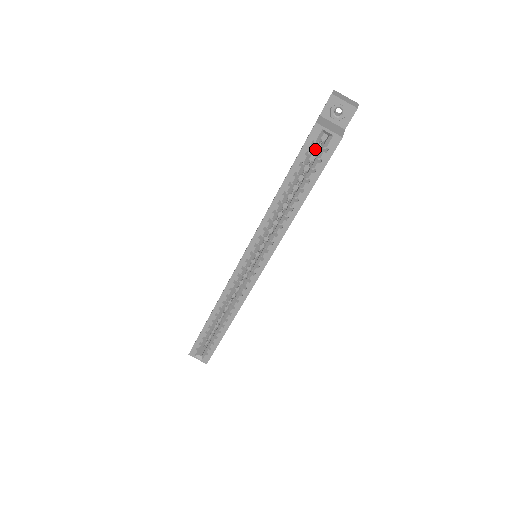
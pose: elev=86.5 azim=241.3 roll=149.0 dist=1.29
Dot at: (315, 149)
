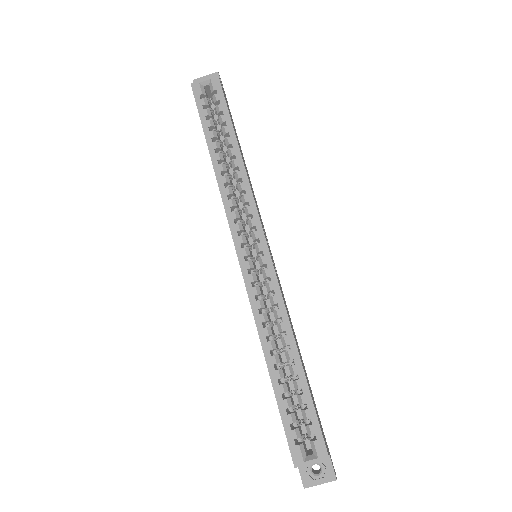
Dot at: (216, 120)
